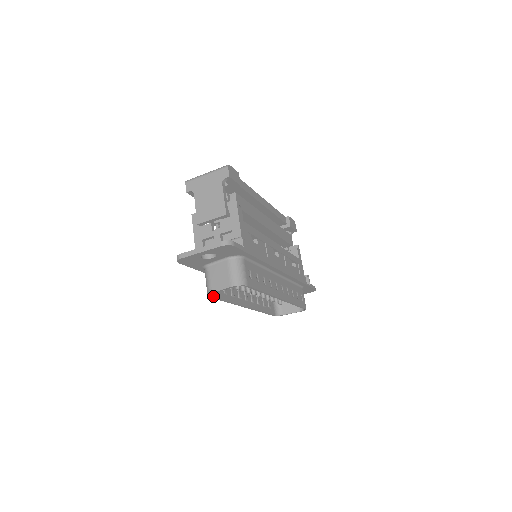
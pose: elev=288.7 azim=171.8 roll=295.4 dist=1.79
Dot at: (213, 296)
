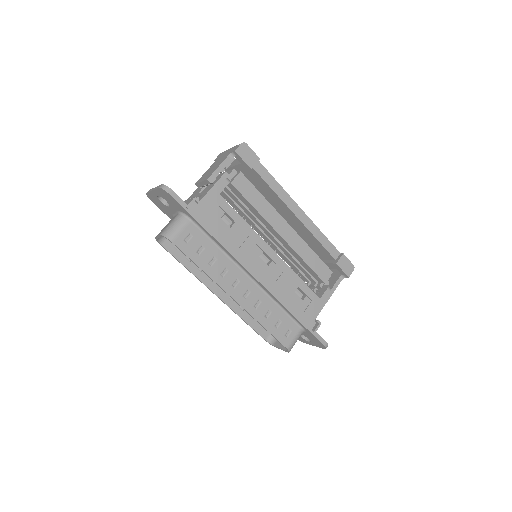
Dot at: (165, 247)
